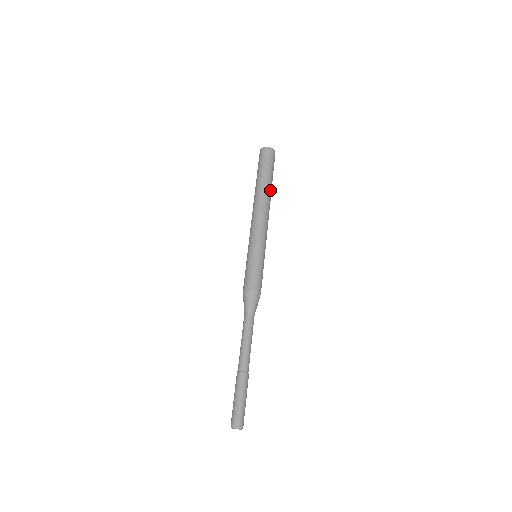
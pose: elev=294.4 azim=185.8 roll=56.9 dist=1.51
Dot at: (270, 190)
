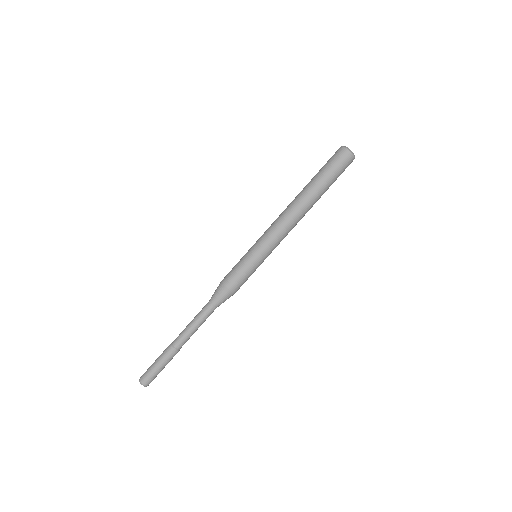
Dot at: occluded
